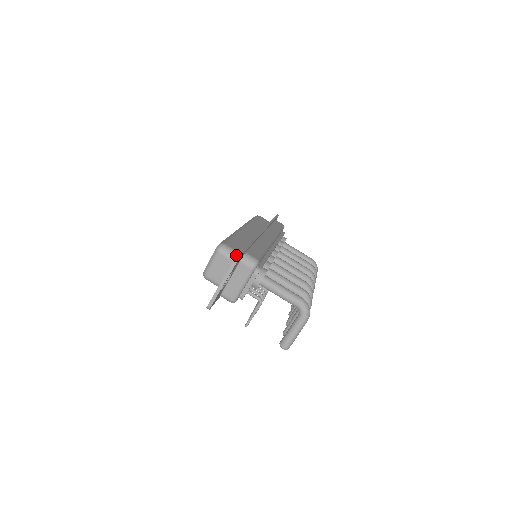
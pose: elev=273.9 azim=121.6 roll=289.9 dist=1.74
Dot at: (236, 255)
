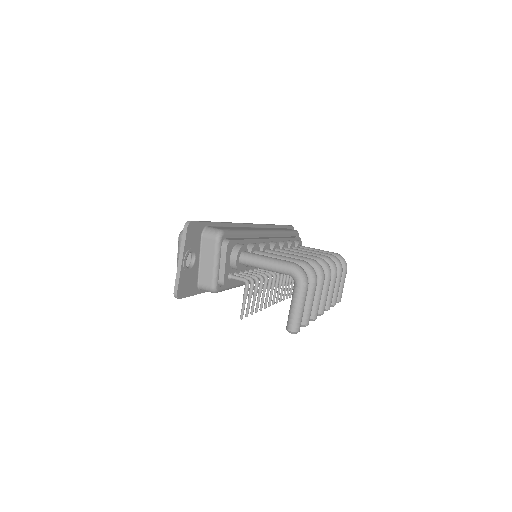
Dot at: occluded
